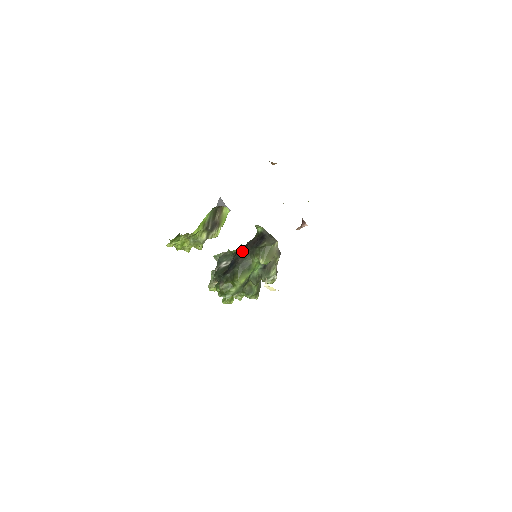
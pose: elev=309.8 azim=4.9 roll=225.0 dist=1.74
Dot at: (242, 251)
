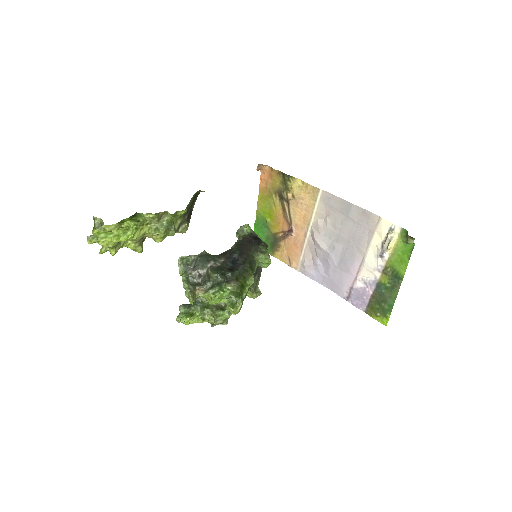
Dot at: (241, 248)
